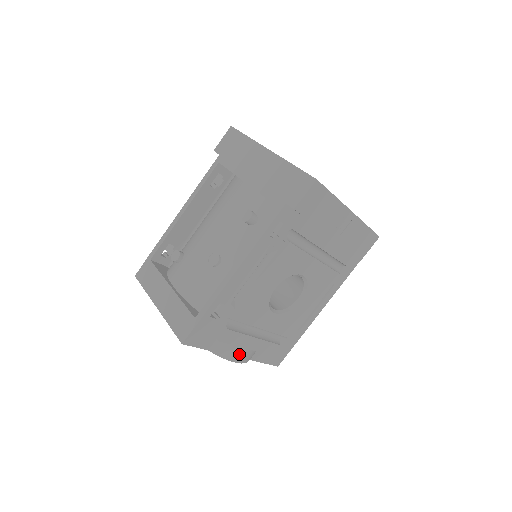
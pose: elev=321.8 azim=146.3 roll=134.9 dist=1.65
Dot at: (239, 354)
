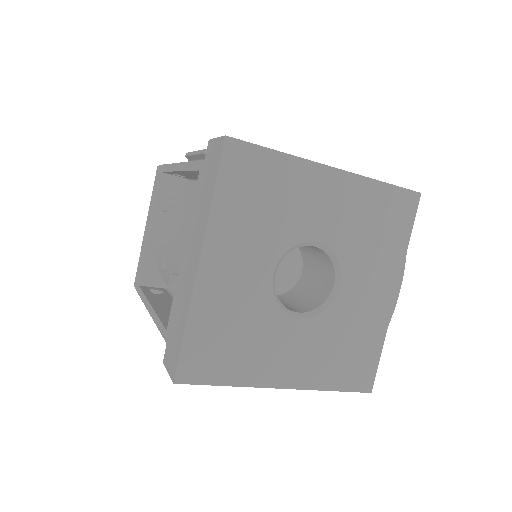
Dot at: occluded
